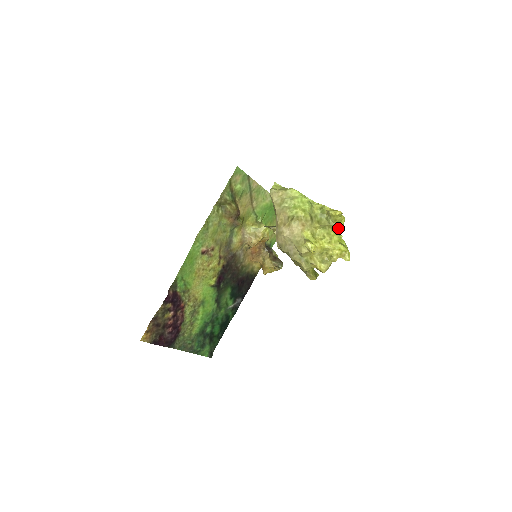
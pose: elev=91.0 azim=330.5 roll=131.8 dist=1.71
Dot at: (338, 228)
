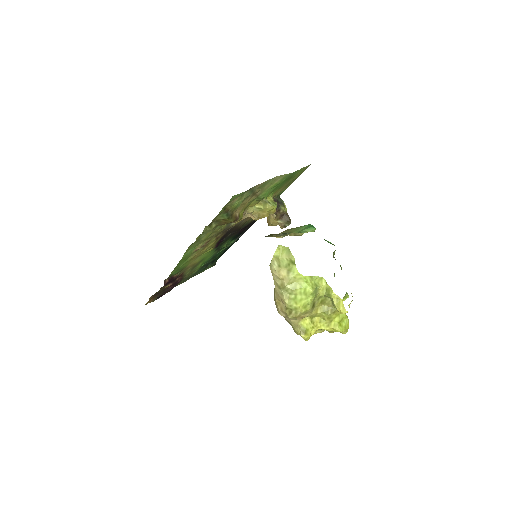
Dot at: occluded
